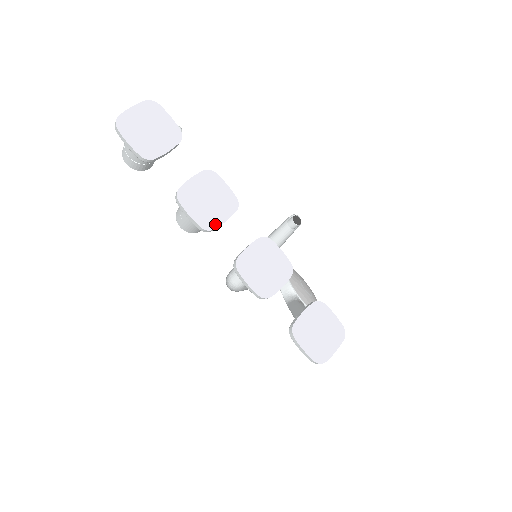
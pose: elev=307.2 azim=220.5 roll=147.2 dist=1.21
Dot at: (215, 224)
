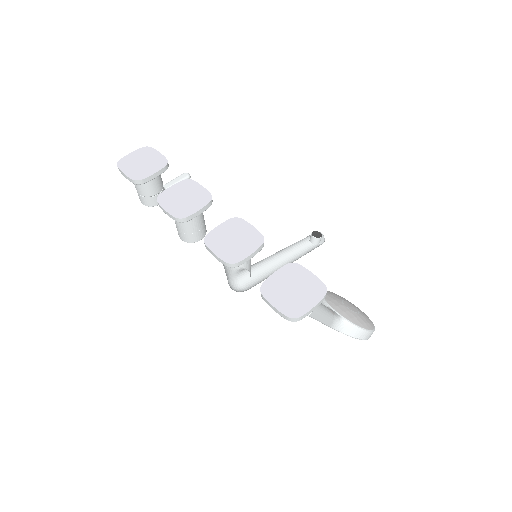
Dot at: (188, 214)
